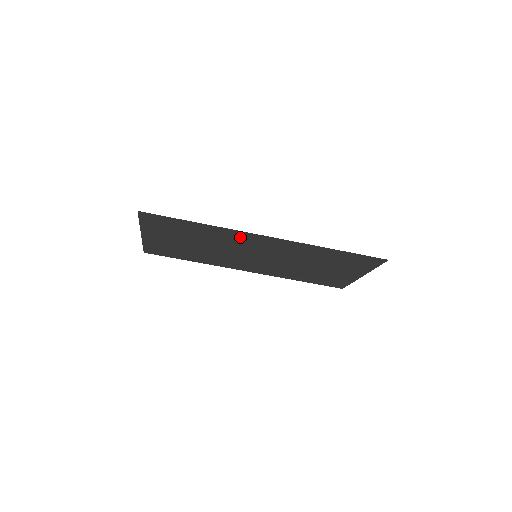
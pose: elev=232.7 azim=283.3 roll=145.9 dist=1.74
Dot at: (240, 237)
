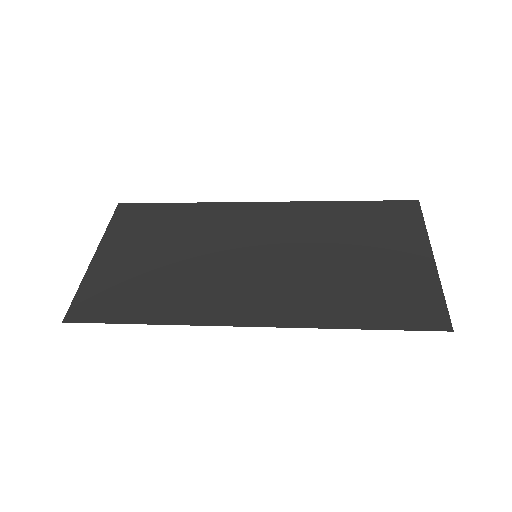
Dot at: (212, 305)
